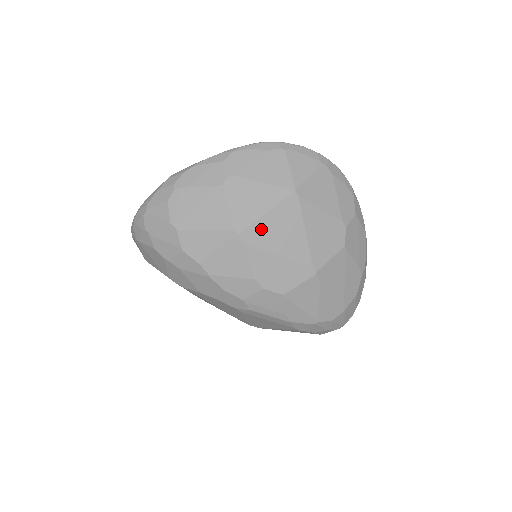
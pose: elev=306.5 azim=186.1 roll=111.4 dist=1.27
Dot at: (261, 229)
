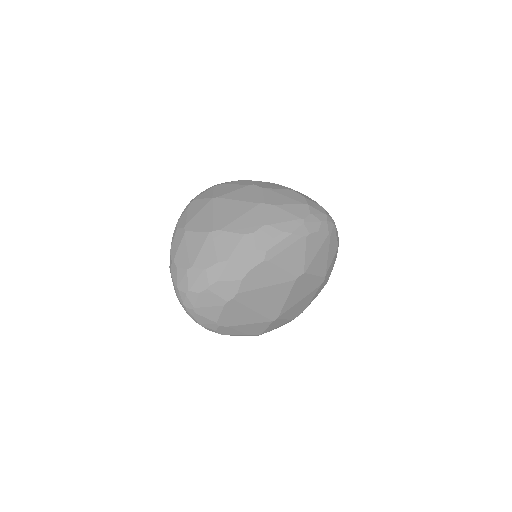
Dot at: (219, 220)
